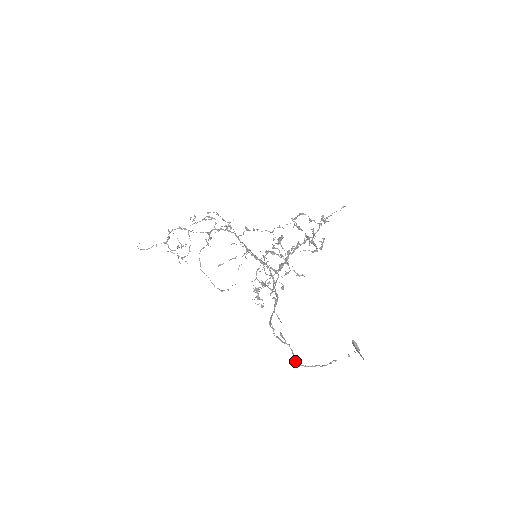
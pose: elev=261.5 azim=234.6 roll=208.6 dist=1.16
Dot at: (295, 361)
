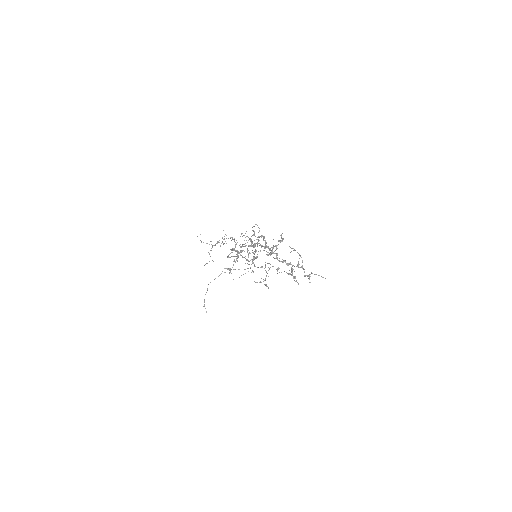
Dot at: (228, 256)
